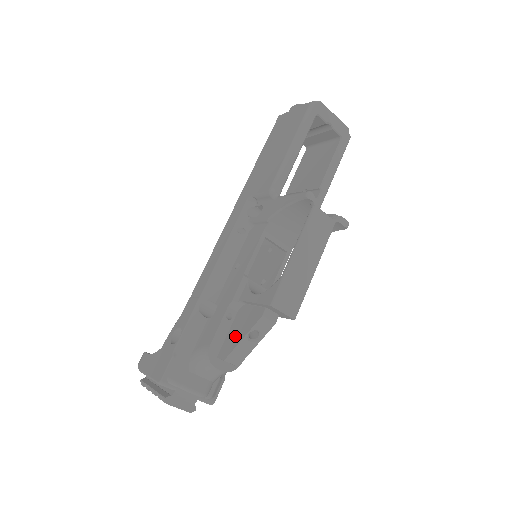
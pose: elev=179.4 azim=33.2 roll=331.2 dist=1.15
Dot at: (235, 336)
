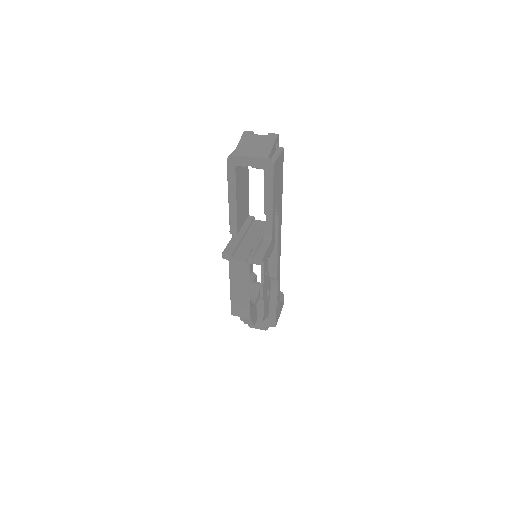
Dot at: occluded
